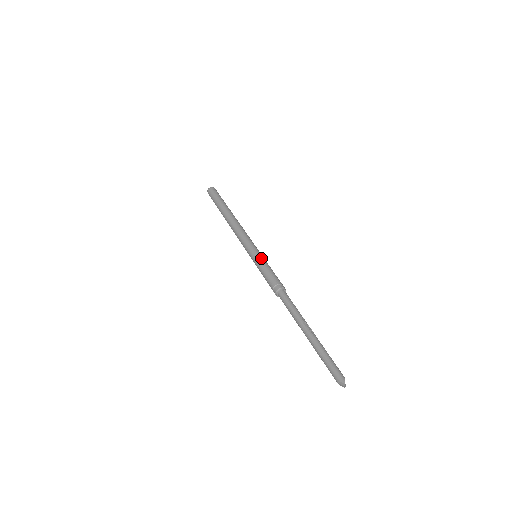
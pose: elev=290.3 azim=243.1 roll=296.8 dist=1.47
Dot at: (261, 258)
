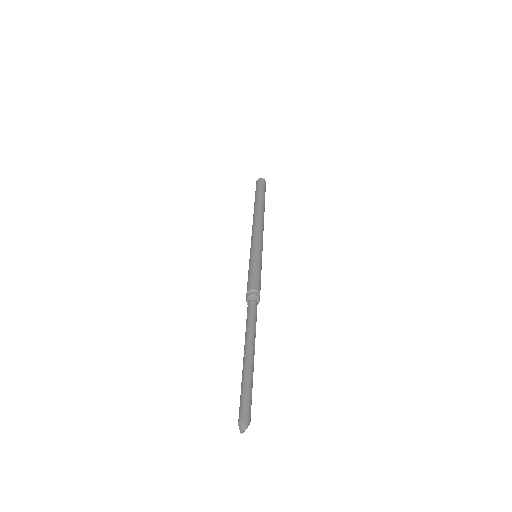
Dot at: (260, 260)
